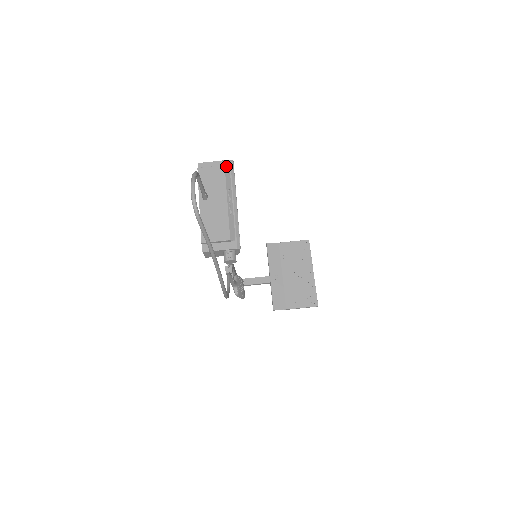
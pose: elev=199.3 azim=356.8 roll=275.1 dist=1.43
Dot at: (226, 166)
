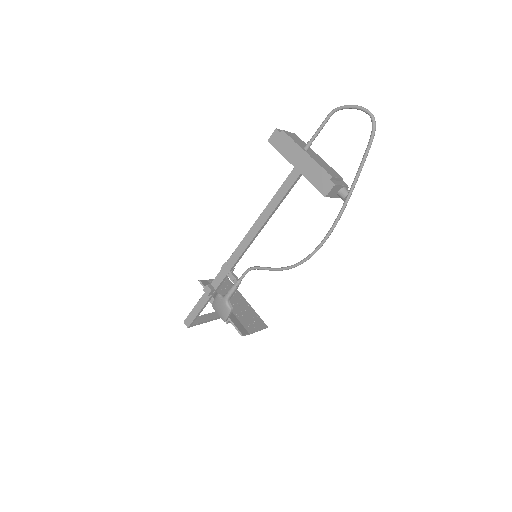
Dot at: (295, 135)
